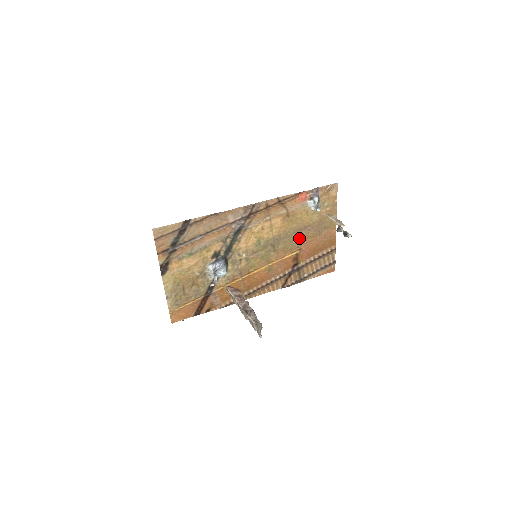
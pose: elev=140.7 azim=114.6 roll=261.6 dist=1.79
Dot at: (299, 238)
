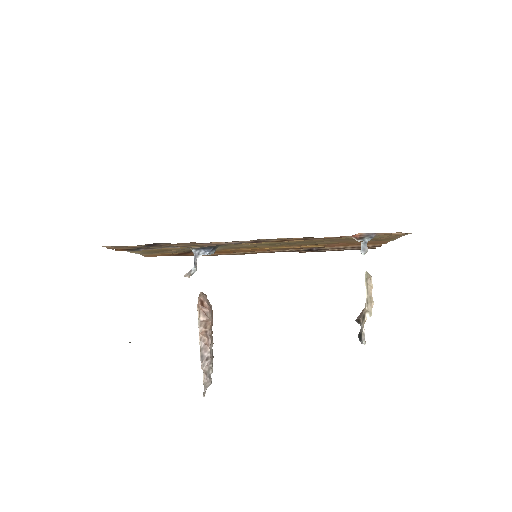
Dot at: (329, 242)
